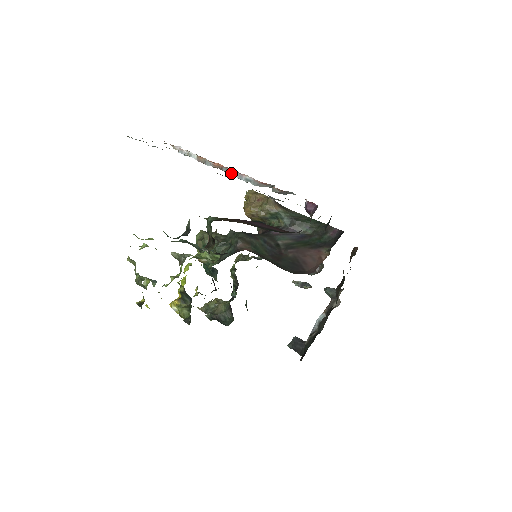
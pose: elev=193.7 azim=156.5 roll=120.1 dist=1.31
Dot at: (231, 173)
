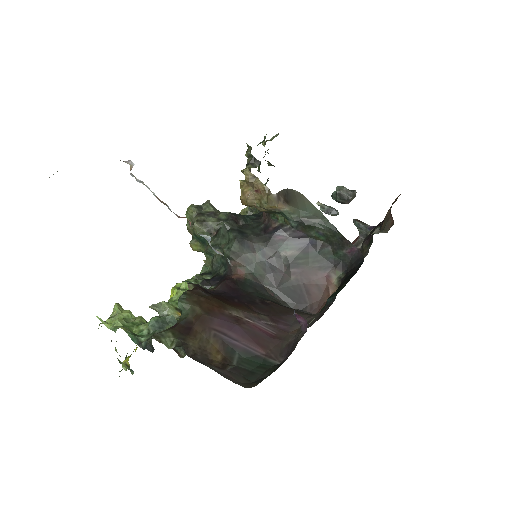
Dot at: (202, 236)
